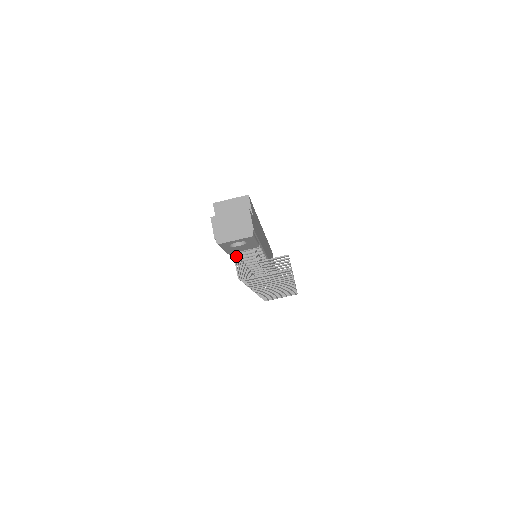
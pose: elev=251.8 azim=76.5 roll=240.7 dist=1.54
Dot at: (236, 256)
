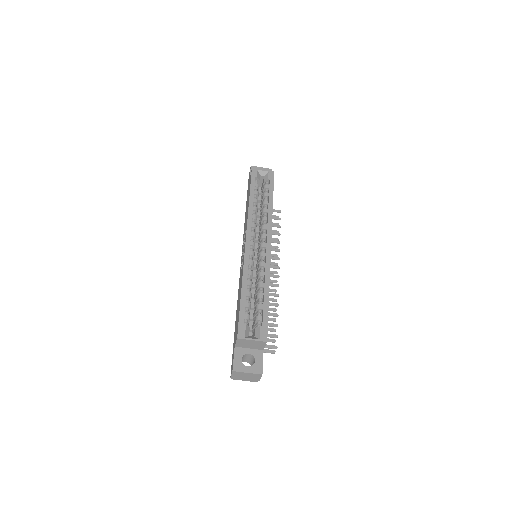
Dot at: occluded
